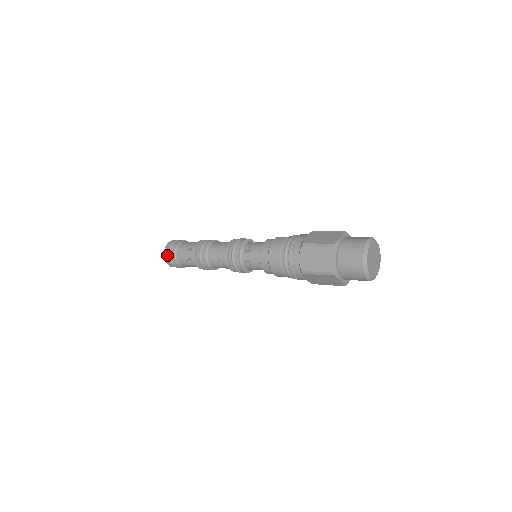
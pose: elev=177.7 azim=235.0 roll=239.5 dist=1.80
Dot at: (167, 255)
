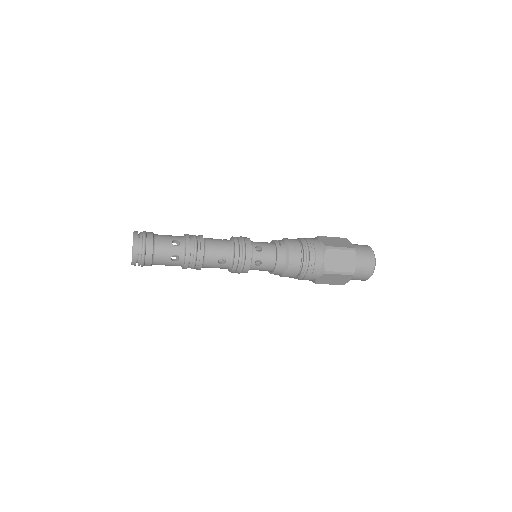
Dot at: (140, 249)
